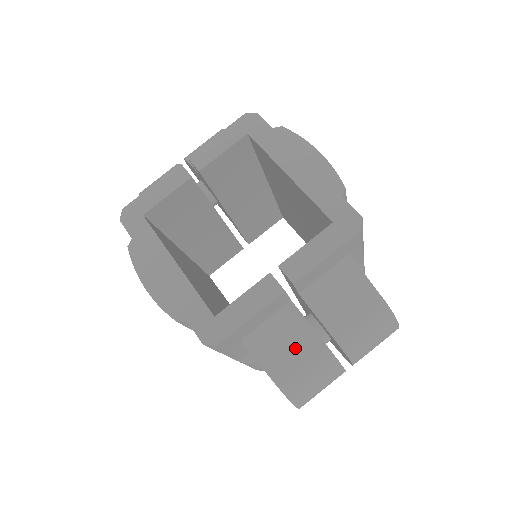
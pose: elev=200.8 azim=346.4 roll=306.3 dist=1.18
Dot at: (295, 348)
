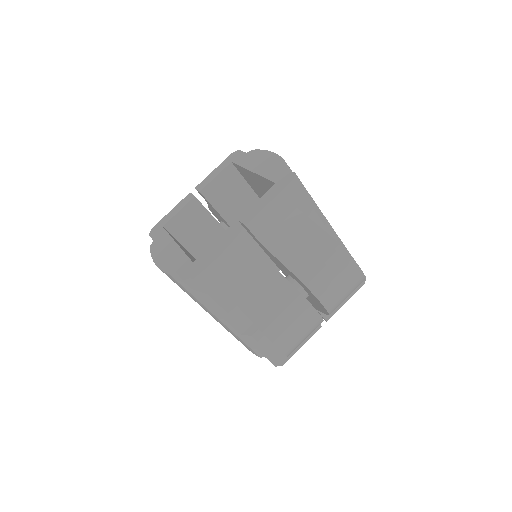
Dot at: (261, 285)
